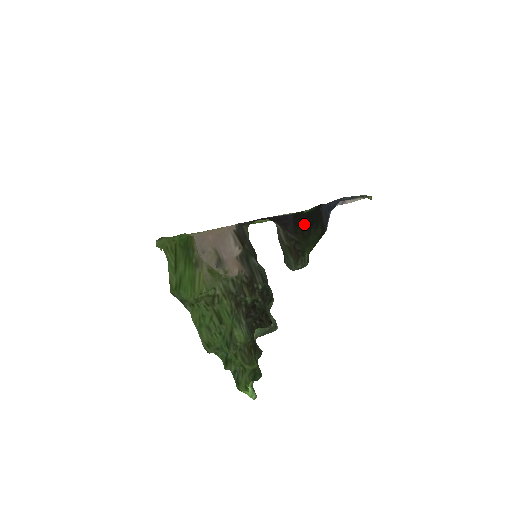
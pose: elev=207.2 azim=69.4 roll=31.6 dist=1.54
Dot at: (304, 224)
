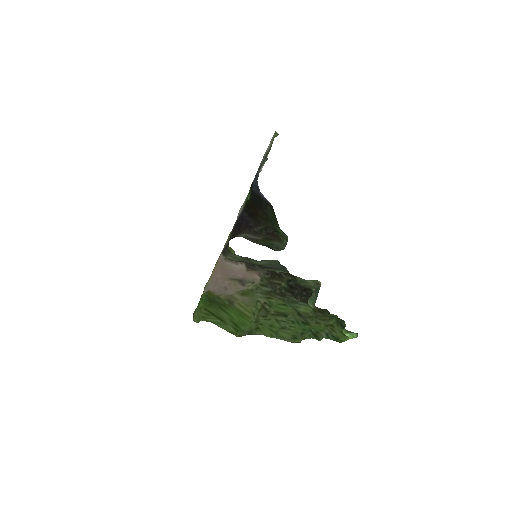
Dot at: (257, 211)
